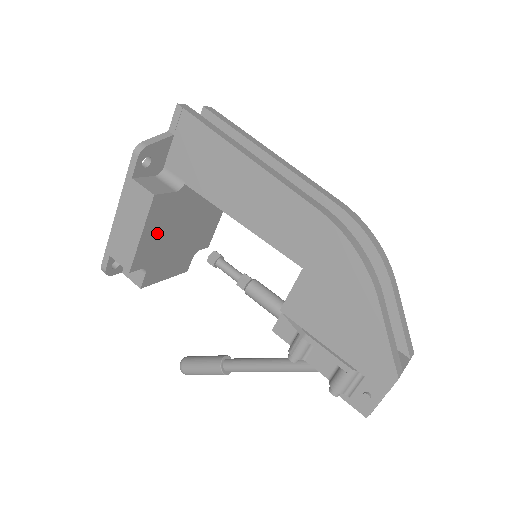
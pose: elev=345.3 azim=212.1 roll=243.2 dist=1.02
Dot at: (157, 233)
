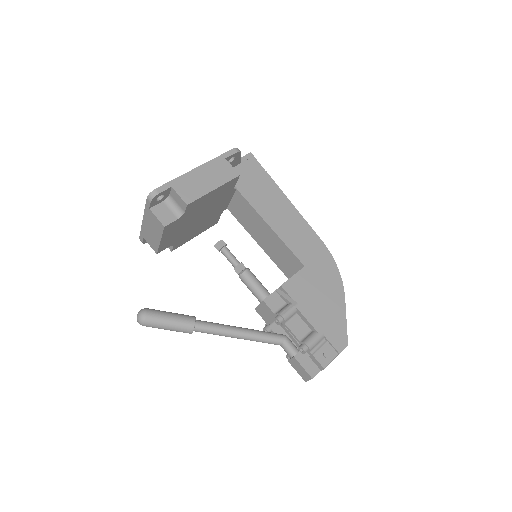
Dot at: (209, 199)
